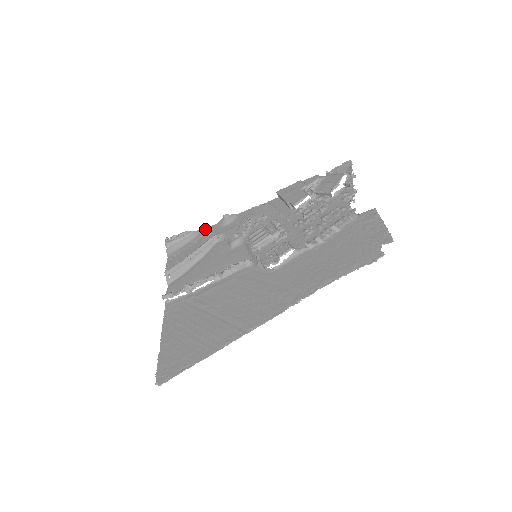
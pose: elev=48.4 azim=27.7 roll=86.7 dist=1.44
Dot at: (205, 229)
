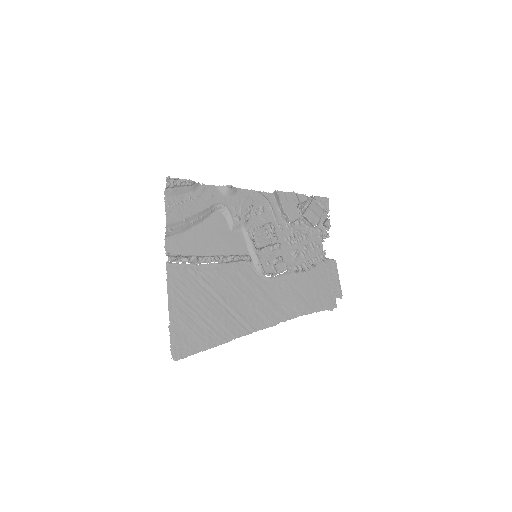
Dot at: (205, 185)
